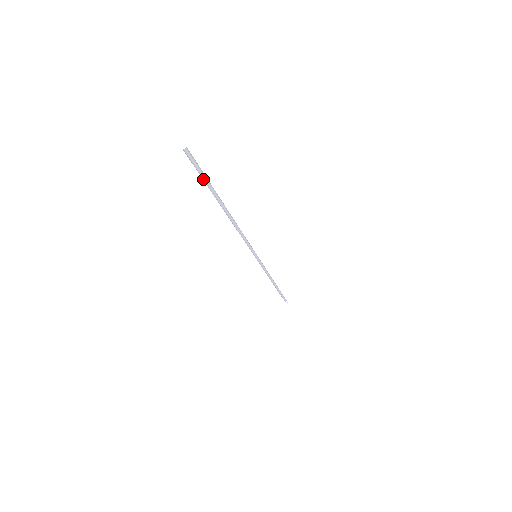
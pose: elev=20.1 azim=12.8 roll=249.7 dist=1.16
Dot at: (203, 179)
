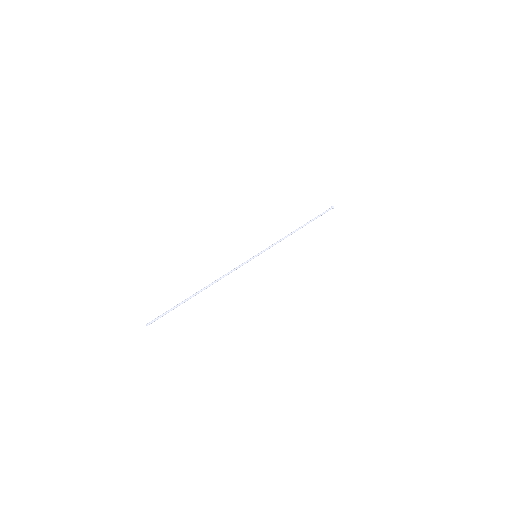
Dot at: occluded
